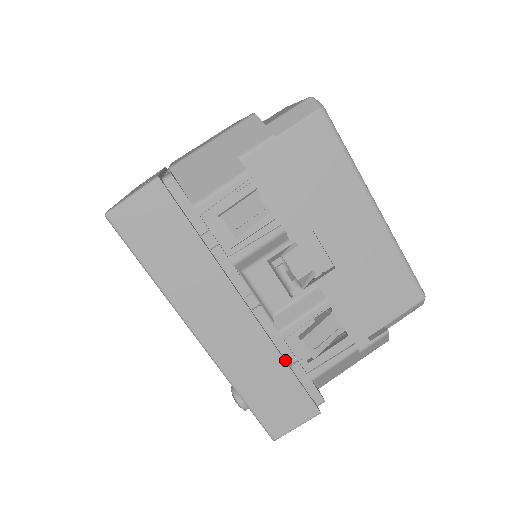
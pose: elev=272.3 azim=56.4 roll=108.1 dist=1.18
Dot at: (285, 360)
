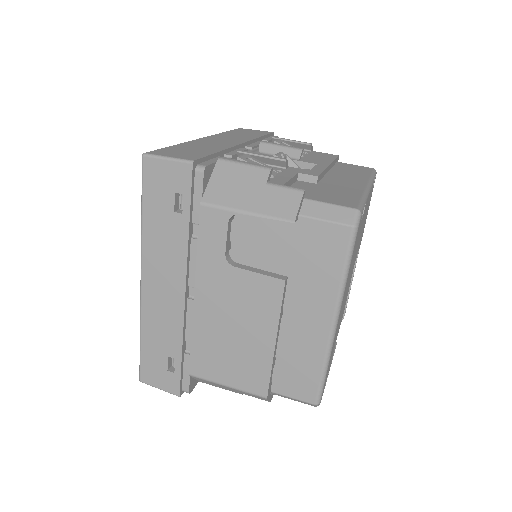
Dot at: occluded
